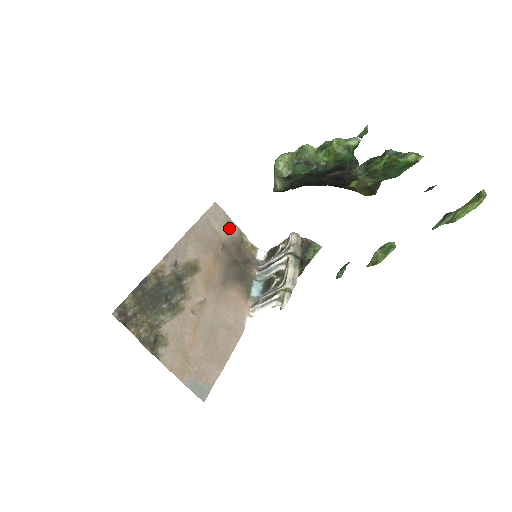
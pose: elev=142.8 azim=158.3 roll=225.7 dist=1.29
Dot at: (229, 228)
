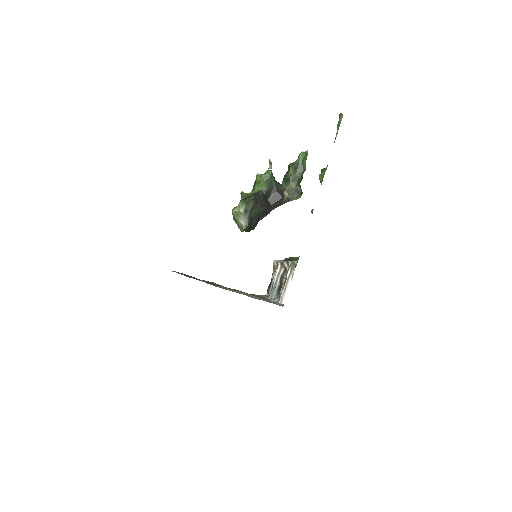
Dot at: occluded
